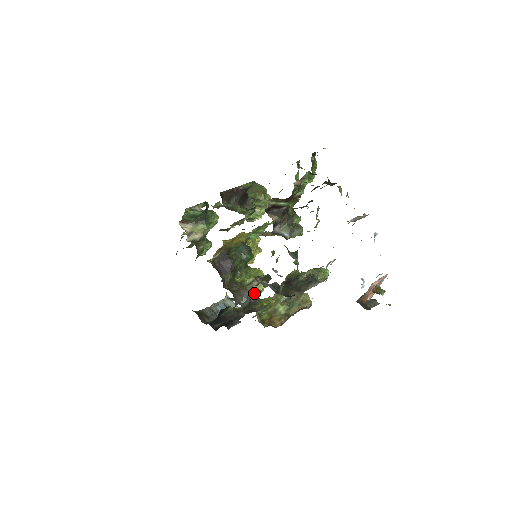
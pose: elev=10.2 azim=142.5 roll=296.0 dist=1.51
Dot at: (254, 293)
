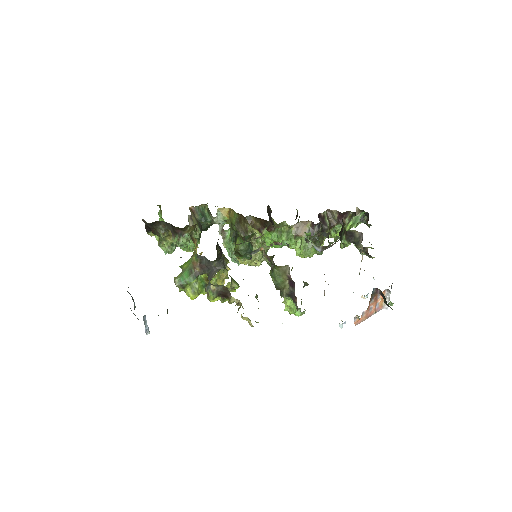
Dot at: occluded
